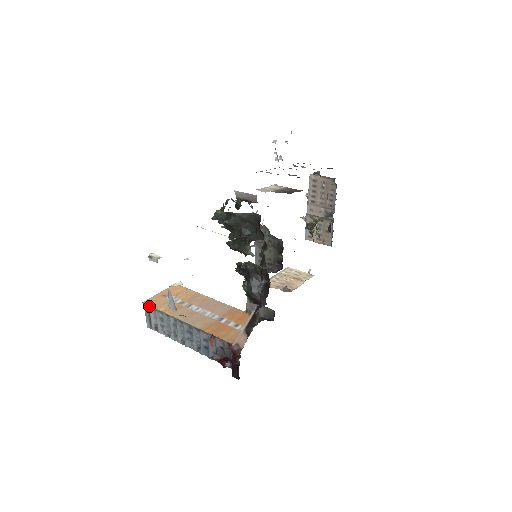
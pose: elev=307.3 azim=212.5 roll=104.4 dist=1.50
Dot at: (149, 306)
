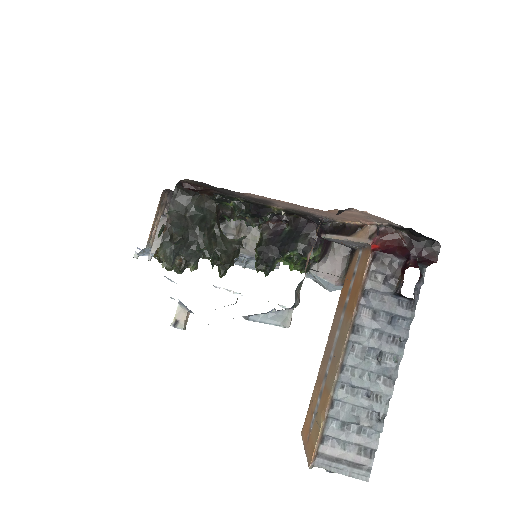
Dot at: (316, 451)
